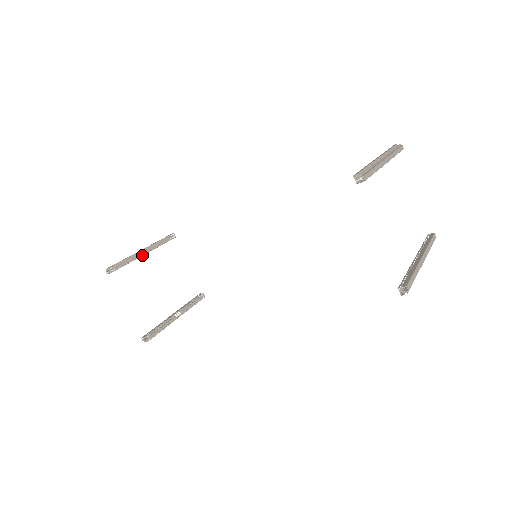
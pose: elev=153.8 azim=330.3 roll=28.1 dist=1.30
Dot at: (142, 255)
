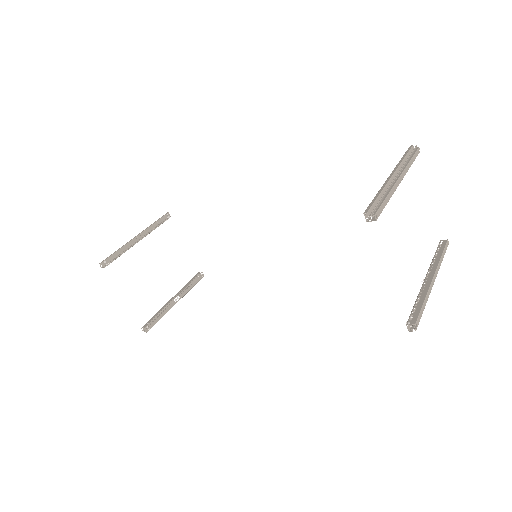
Dot at: (136, 242)
